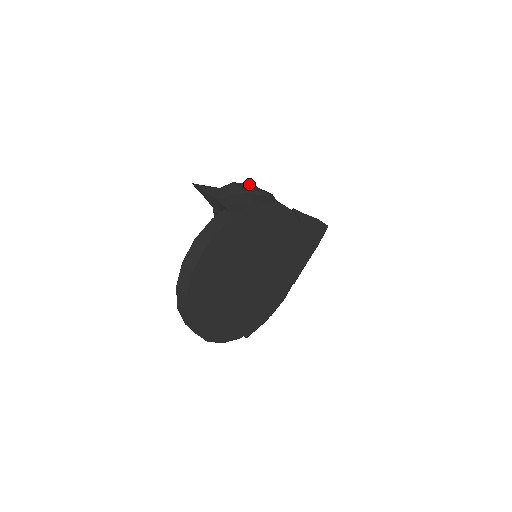
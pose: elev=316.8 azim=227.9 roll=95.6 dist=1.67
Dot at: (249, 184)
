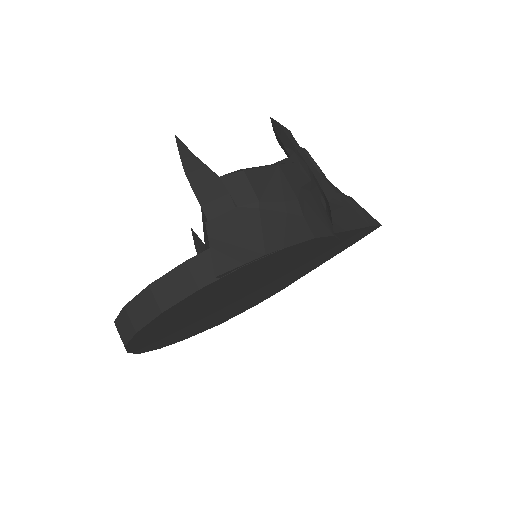
Dot at: (274, 169)
